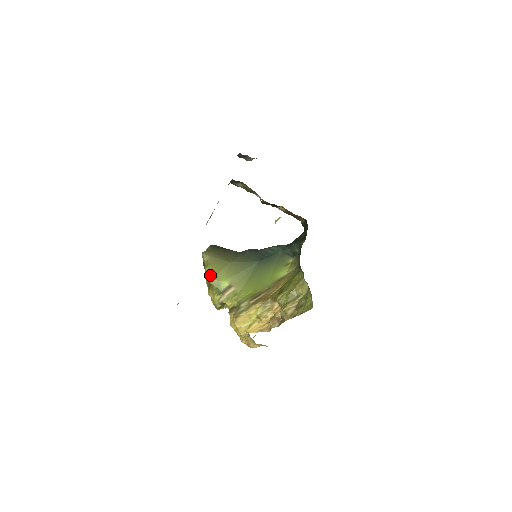
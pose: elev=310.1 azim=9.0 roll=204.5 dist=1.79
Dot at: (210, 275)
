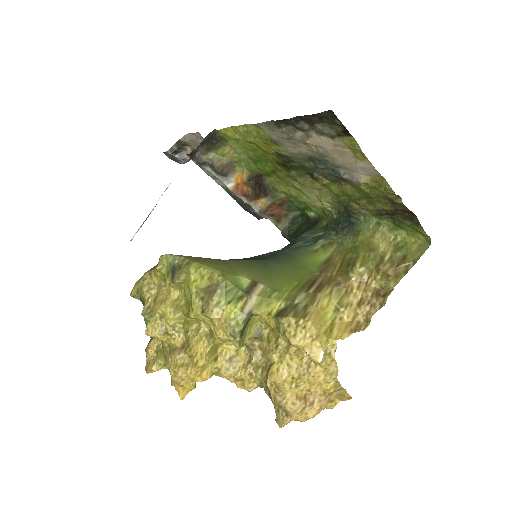
Dot at: (211, 267)
